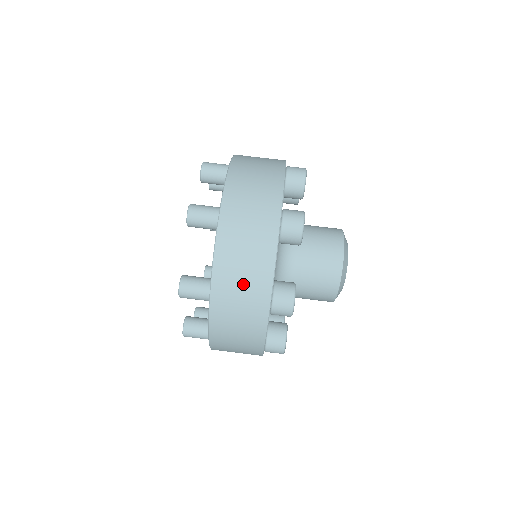
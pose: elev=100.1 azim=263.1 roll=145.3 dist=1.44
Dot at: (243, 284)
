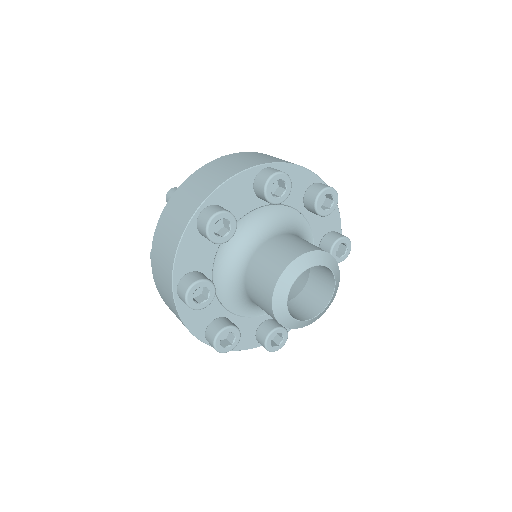
Dot at: (268, 157)
